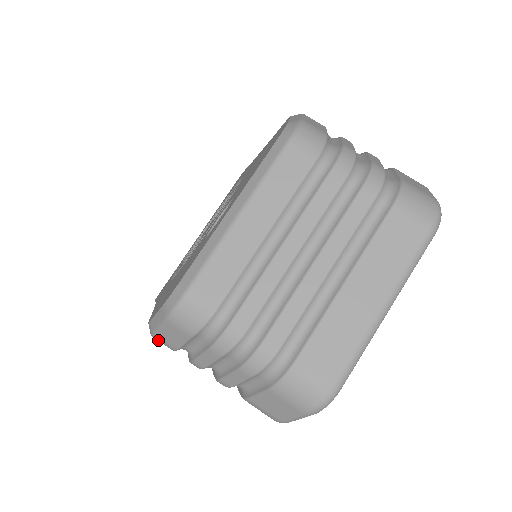
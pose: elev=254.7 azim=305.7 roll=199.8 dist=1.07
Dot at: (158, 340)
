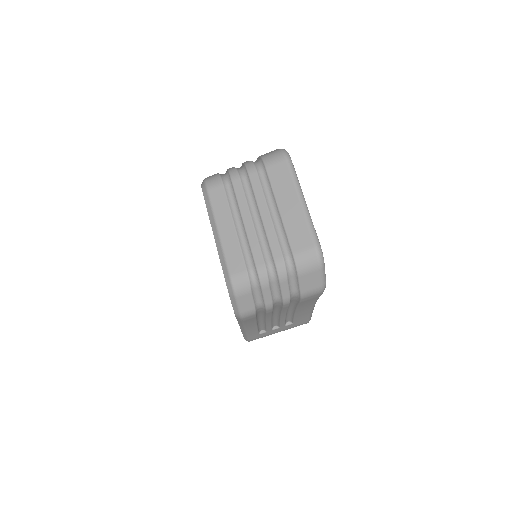
Dot at: (245, 316)
